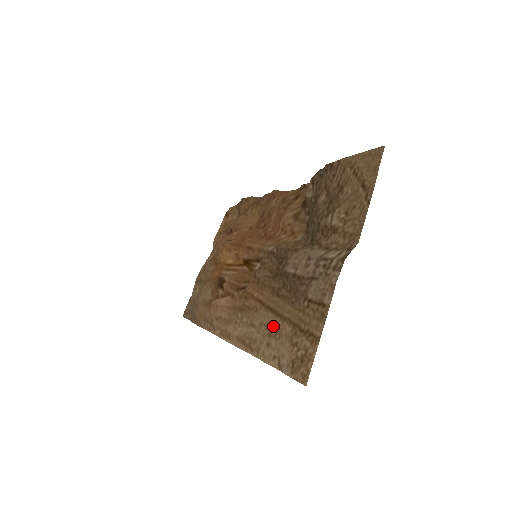
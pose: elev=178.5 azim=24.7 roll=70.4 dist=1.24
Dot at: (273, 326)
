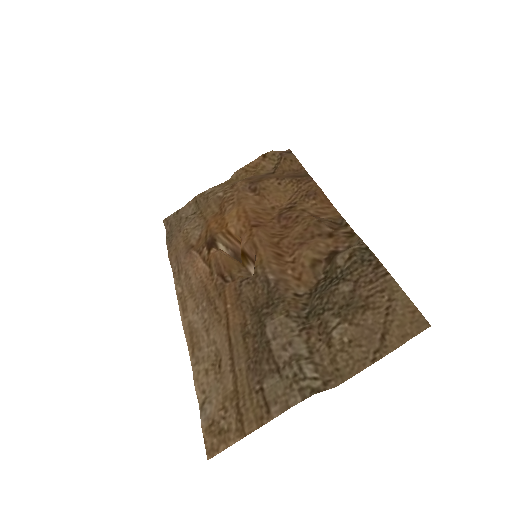
Dot at: (221, 361)
